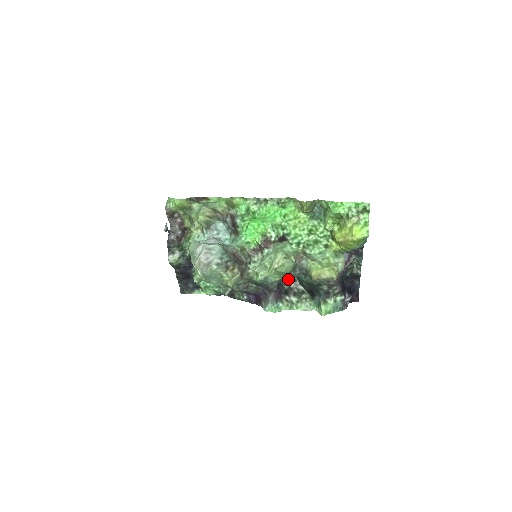
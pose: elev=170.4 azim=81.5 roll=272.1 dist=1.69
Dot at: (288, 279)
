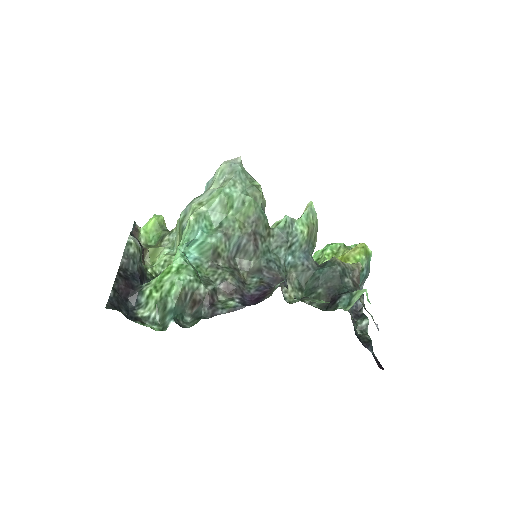
Dot at: (293, 299)
